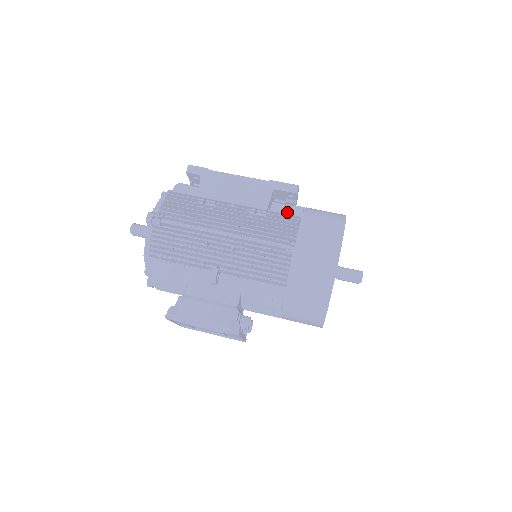
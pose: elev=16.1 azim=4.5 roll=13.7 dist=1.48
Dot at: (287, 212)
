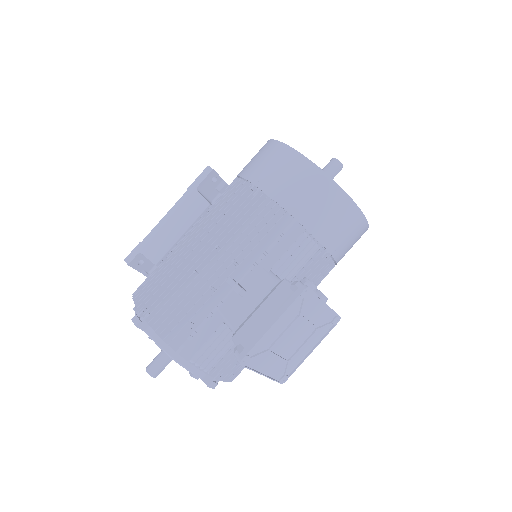
Dot at: occluded
